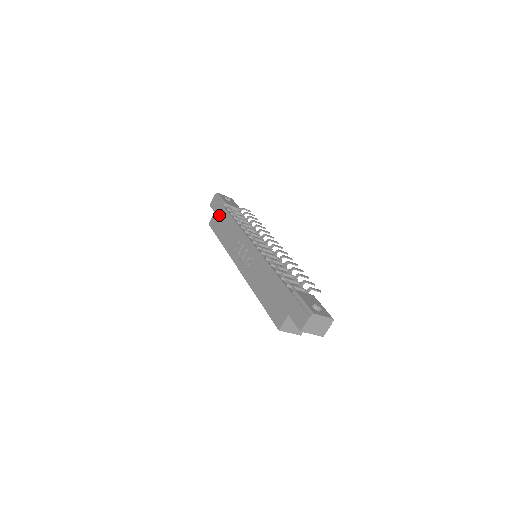
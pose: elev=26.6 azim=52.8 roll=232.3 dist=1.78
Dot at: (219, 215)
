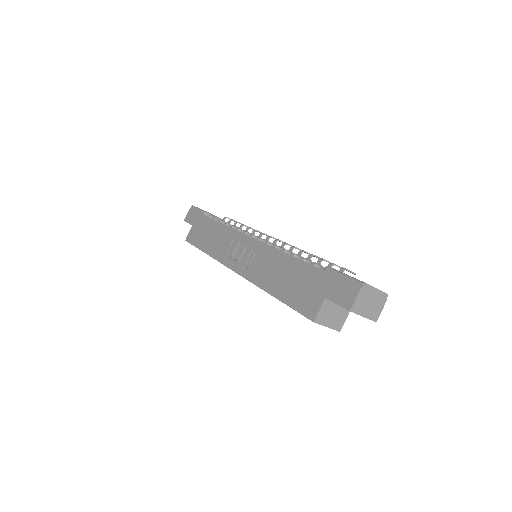
Dot at: (199, 226)
